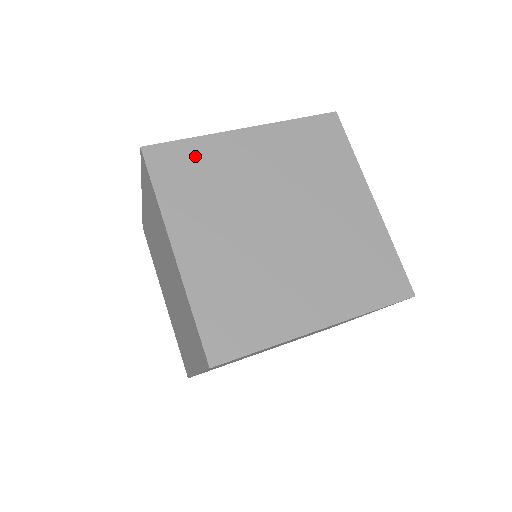
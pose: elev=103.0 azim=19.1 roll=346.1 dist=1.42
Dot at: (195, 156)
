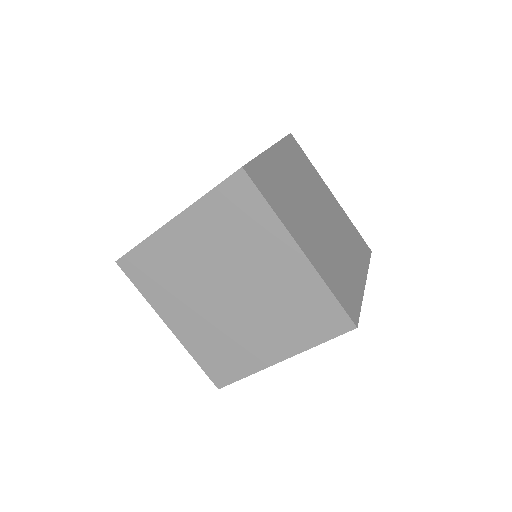
Dot at: occluded
